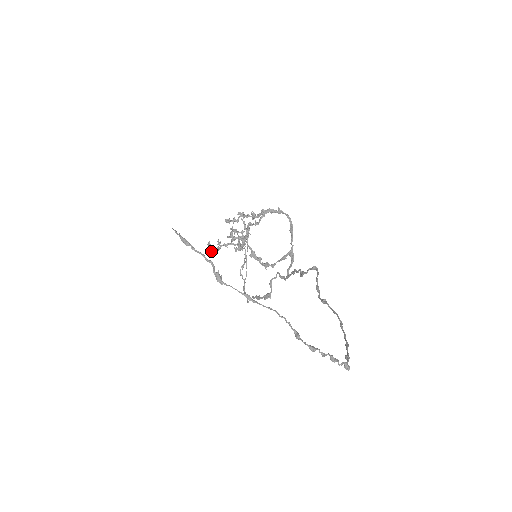
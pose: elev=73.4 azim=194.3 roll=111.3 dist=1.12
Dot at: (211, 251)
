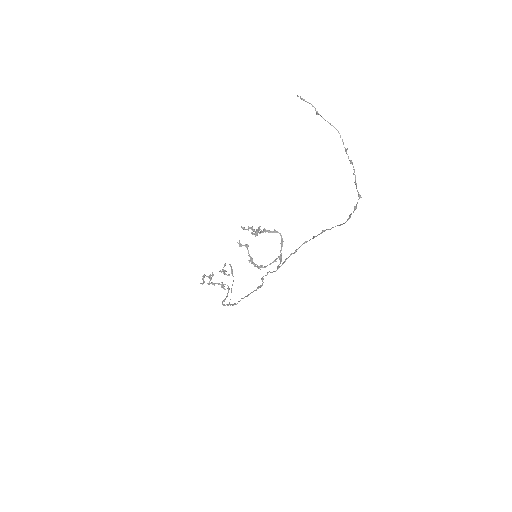
Dot at: (207, 276)
